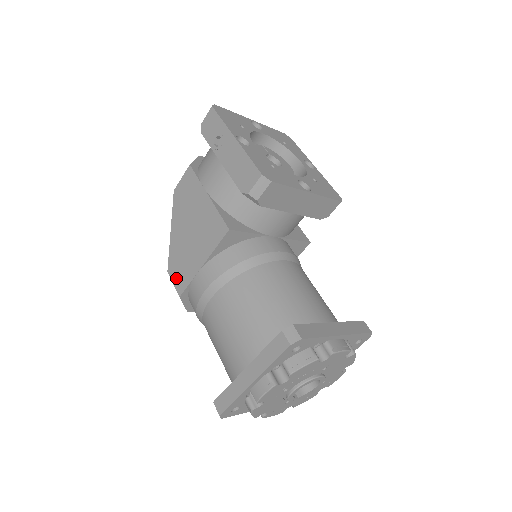
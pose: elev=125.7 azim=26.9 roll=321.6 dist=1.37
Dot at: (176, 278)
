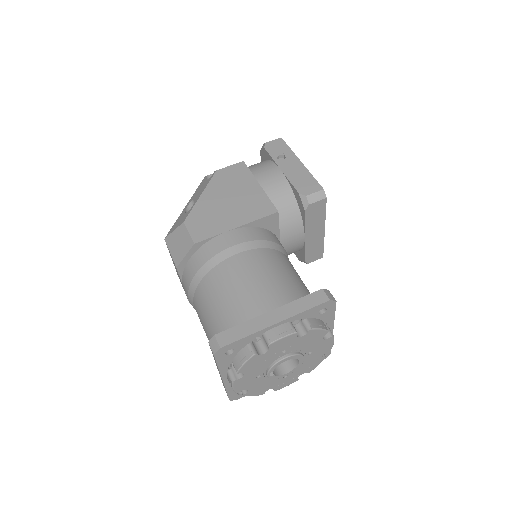
Dot at: (195, 229)
